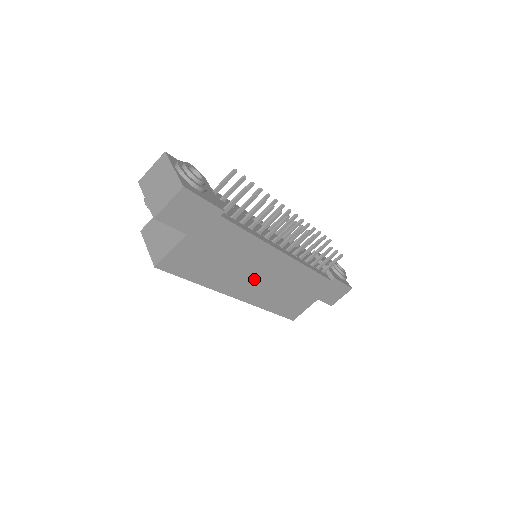
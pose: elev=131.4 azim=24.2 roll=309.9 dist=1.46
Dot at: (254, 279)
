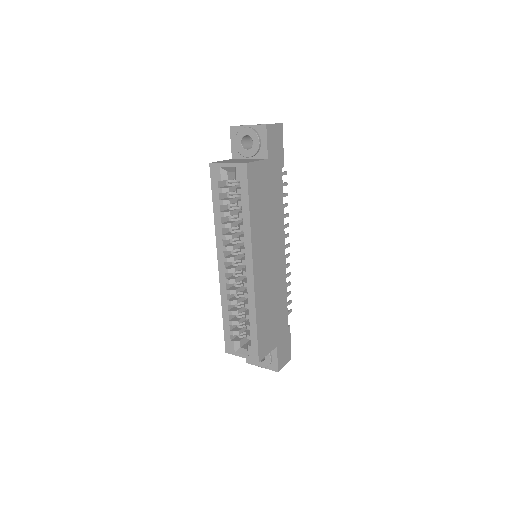
Dot at: (267, 258)
